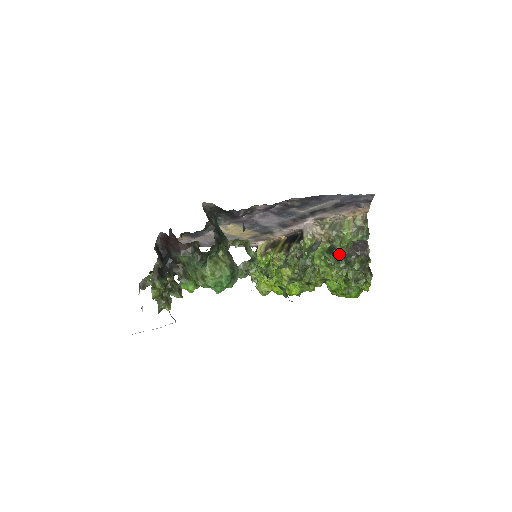
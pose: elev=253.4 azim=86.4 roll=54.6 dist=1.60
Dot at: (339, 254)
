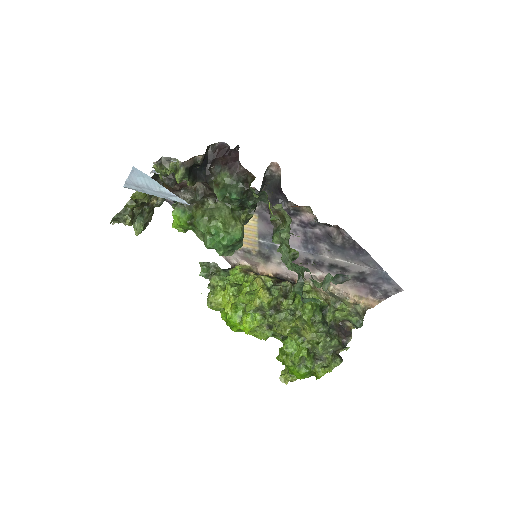
Dot at: (326, 320)
